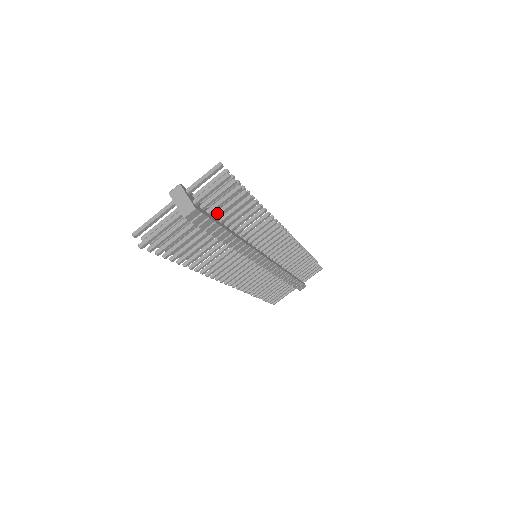
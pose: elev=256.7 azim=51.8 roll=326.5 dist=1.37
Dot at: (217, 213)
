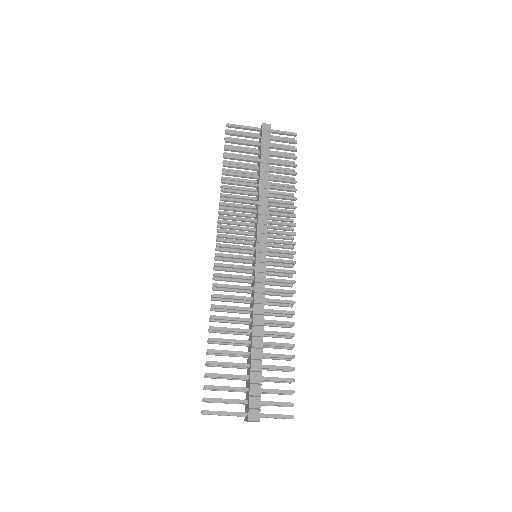
Dot at: occluded
